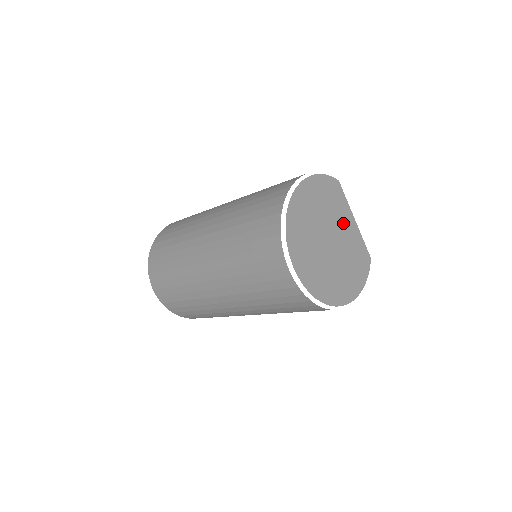
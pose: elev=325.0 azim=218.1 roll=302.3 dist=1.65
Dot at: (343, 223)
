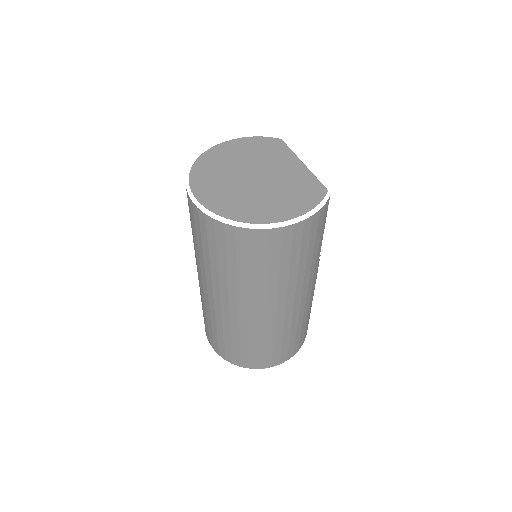
Dot at: (281, 165)
